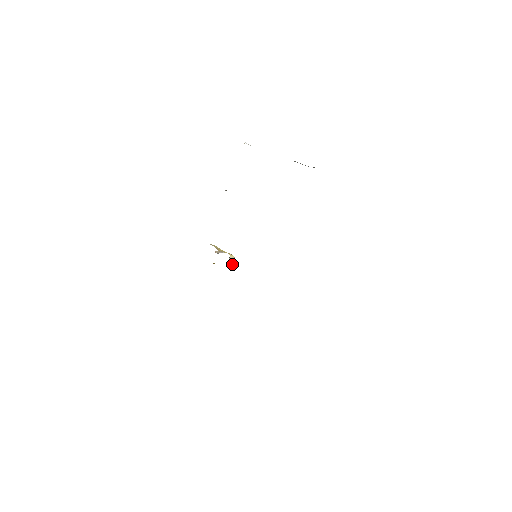
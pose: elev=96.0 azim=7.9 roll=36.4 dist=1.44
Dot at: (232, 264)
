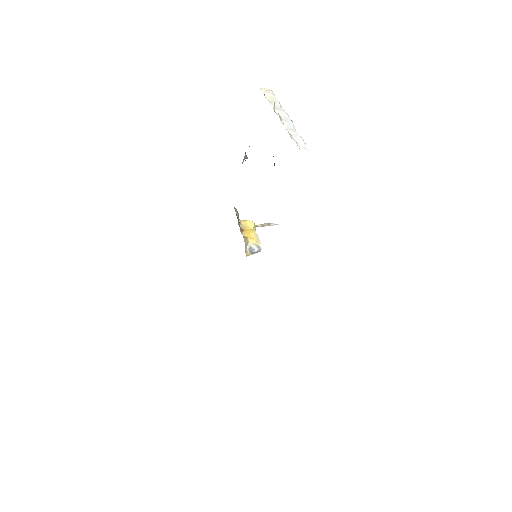
Dot at: (255, 251)
